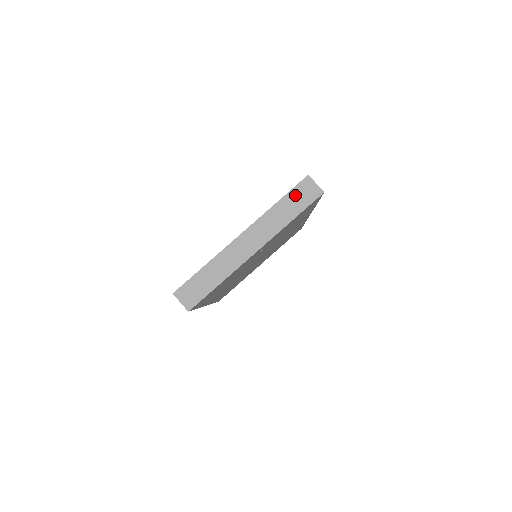
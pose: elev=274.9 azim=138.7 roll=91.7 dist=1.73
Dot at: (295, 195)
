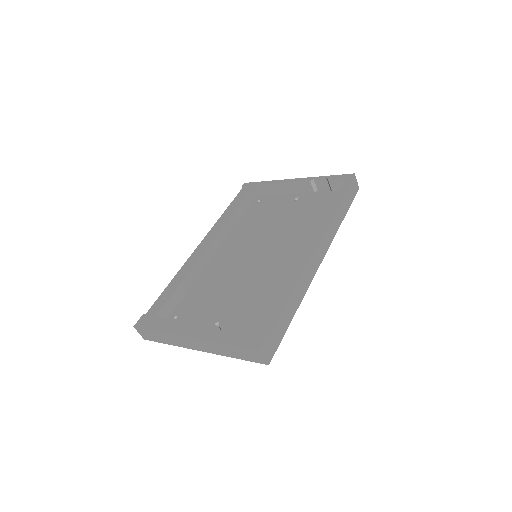
Dot at: (242, 351)
